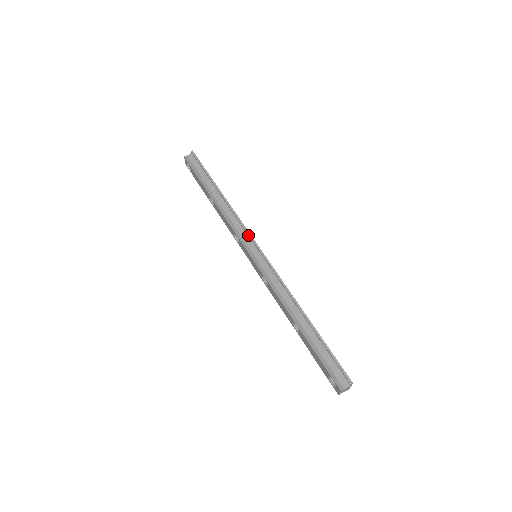
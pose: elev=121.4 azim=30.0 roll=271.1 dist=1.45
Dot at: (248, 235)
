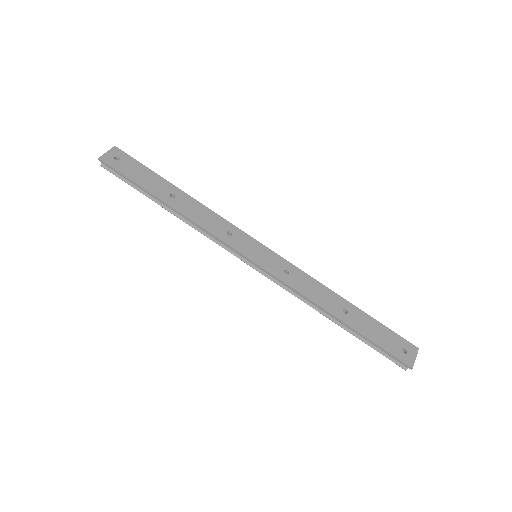
Dot at: (231, 248)
